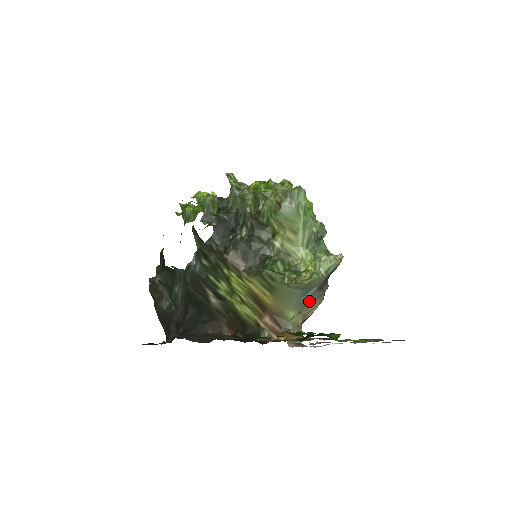
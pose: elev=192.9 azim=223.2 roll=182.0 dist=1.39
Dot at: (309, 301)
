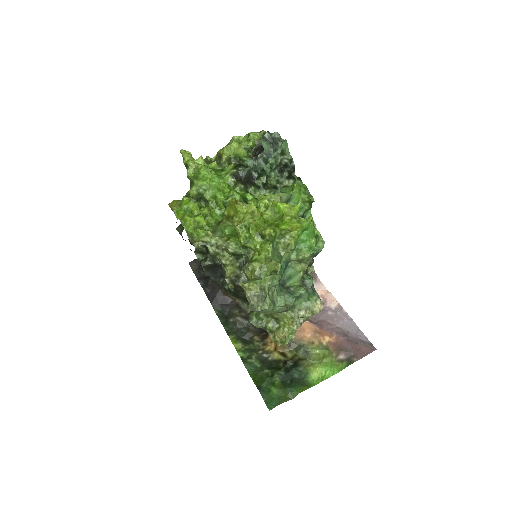
Dot at: occluded
